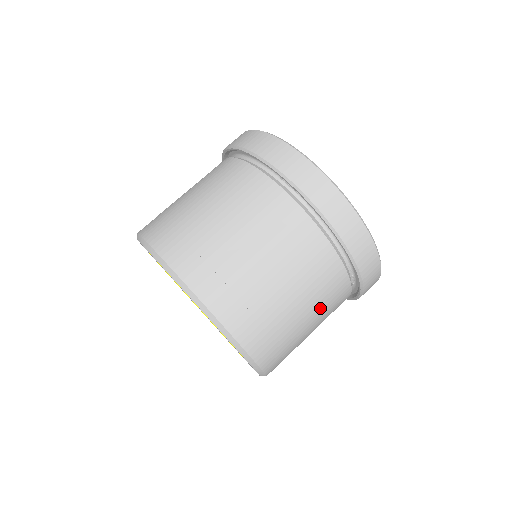
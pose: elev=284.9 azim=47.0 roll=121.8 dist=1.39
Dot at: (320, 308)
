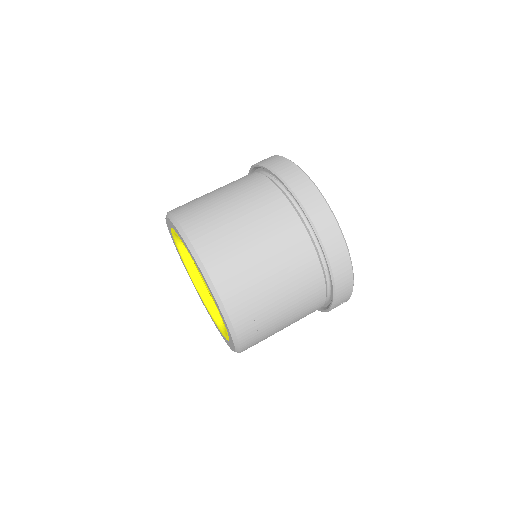
Dot at: (286, 270)
